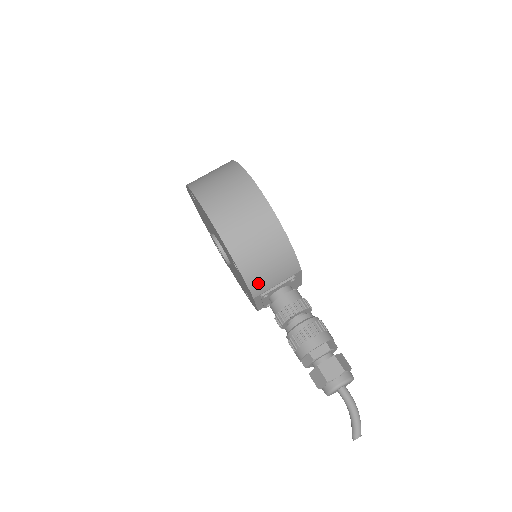
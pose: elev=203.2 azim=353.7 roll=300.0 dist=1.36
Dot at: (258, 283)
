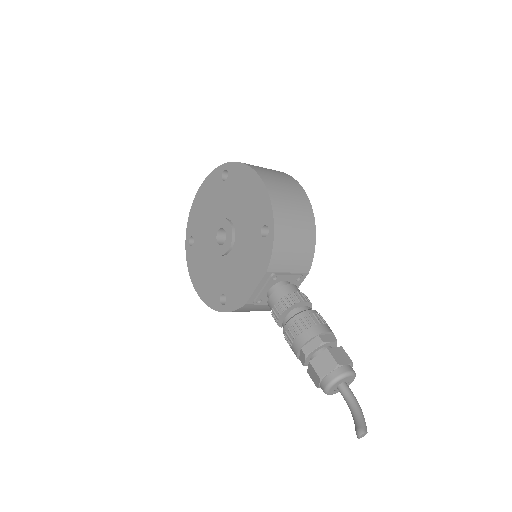
Dot at: (280, 256)
